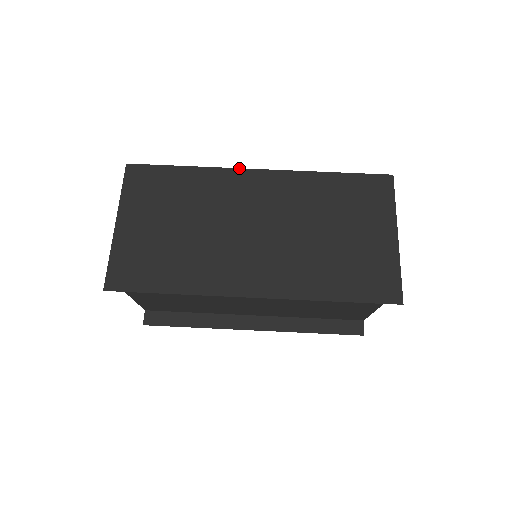
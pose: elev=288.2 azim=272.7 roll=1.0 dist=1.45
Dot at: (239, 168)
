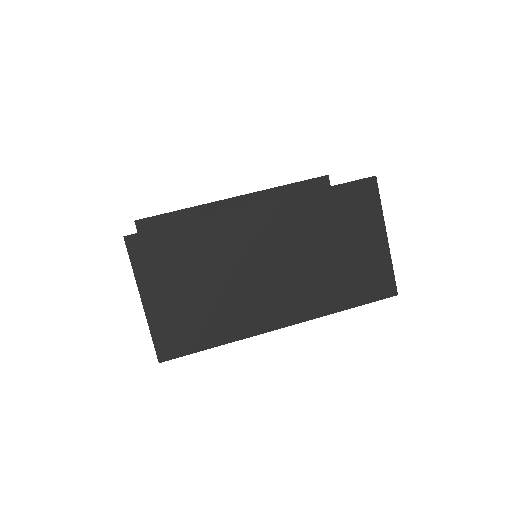
Dot at: (236, 209)
